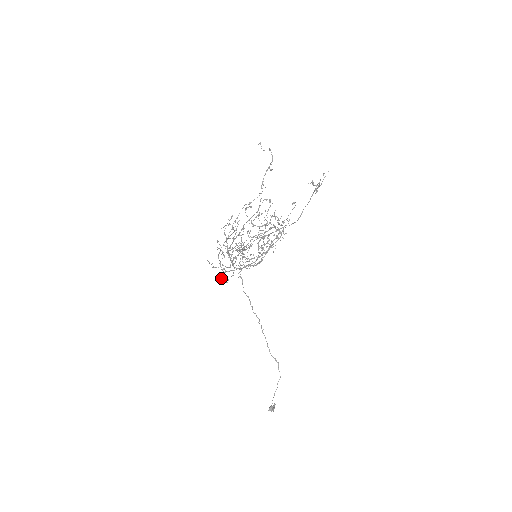
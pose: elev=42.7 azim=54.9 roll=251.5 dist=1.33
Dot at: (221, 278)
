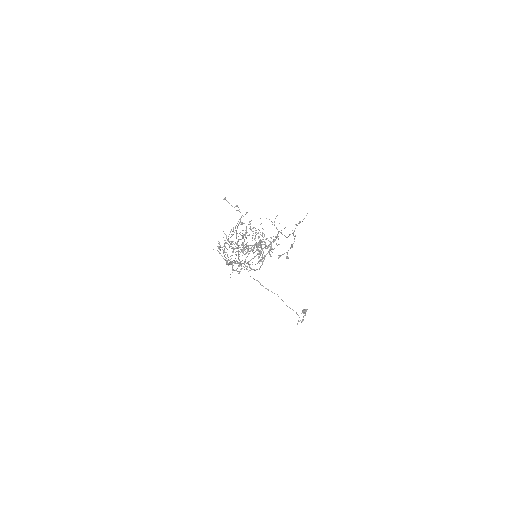
Dot at: (231, 264)
